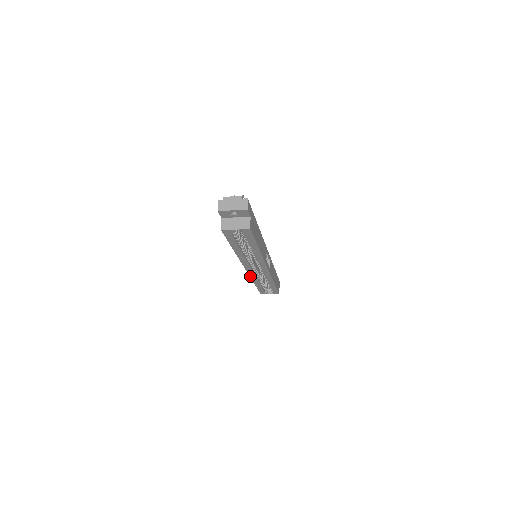
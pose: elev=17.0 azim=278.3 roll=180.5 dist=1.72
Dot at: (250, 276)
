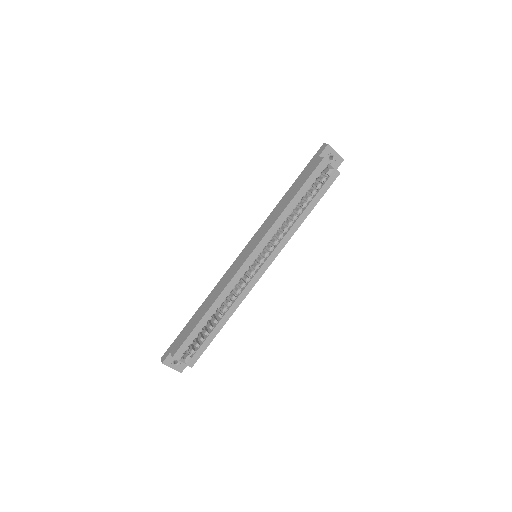
Dot at: (230, 282)
